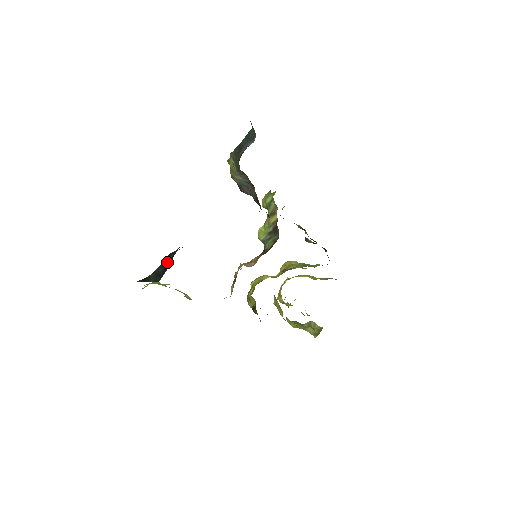
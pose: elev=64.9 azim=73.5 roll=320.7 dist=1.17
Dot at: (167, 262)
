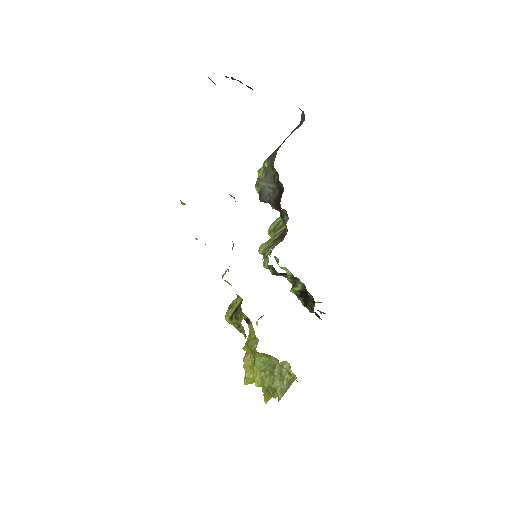
Dot at: occluded
